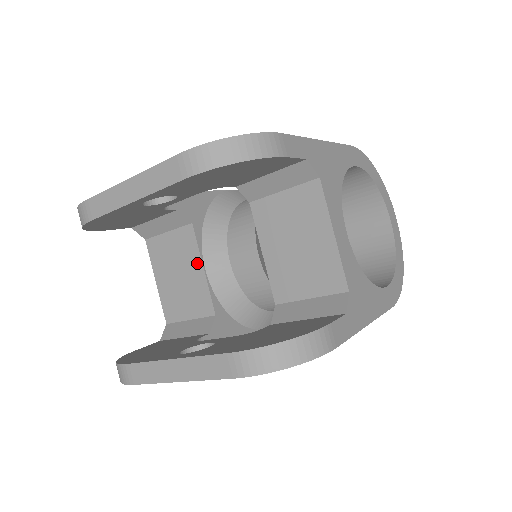
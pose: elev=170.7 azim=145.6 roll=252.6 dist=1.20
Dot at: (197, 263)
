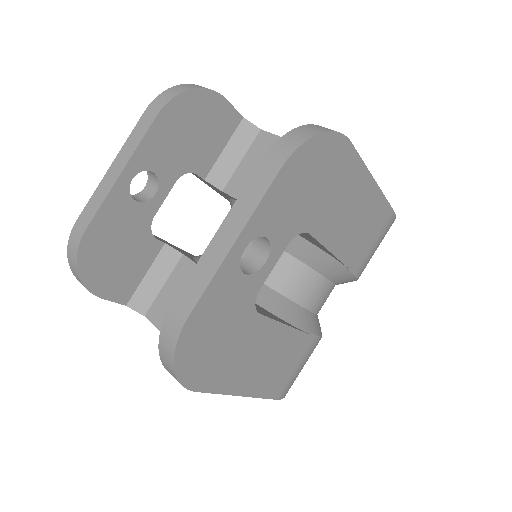
Dot at: occluded
